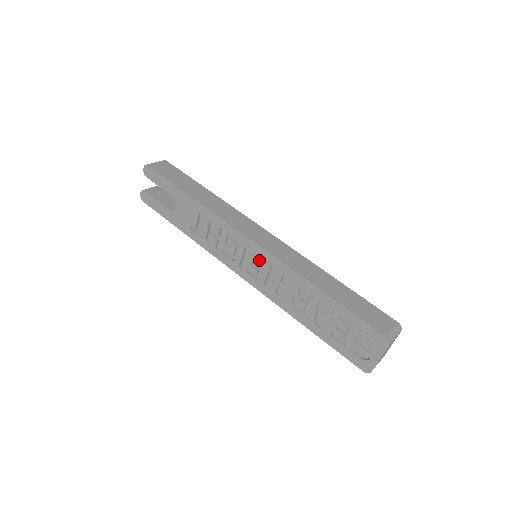
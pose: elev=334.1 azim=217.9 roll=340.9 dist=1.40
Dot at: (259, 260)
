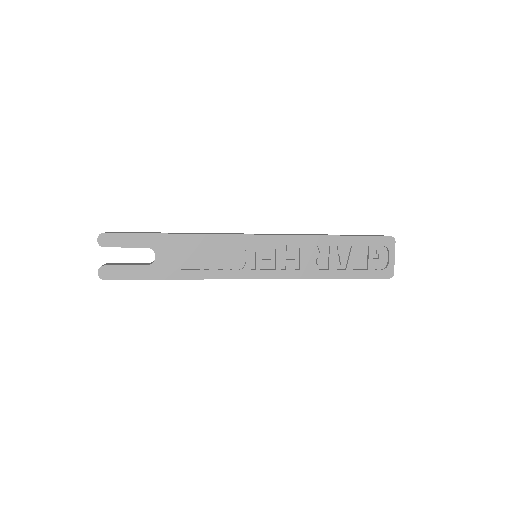
Dot at: (268, 249)
